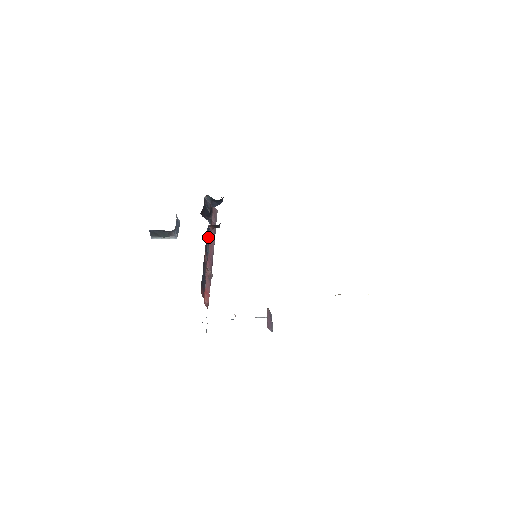
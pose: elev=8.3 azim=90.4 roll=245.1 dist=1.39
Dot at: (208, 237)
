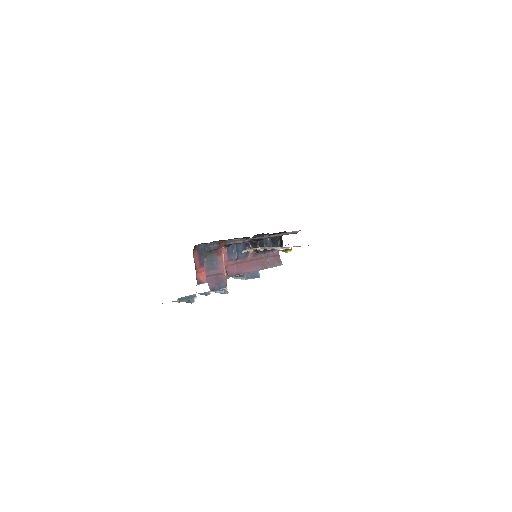
Dot at: occluded
